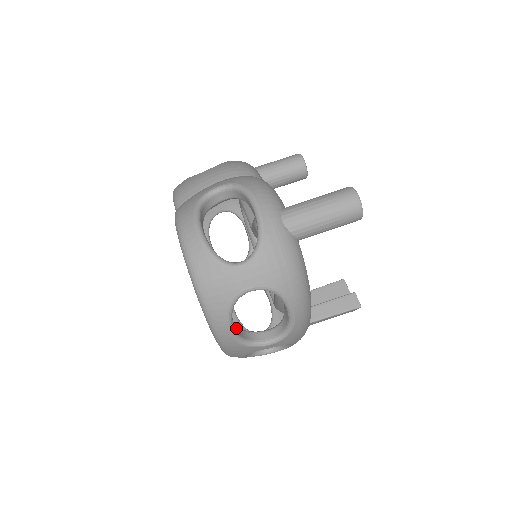
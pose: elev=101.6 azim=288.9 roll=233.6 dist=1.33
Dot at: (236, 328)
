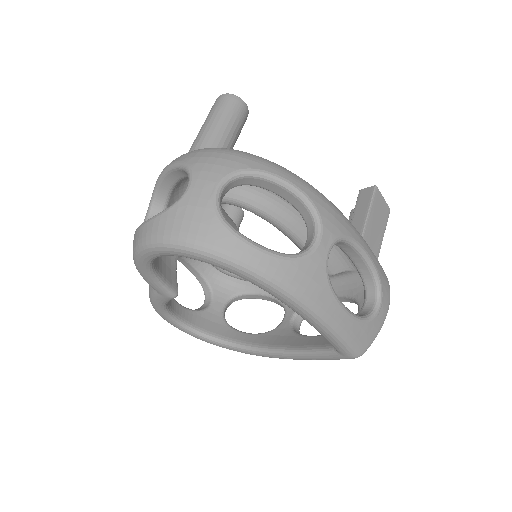
Dot at: occluded
